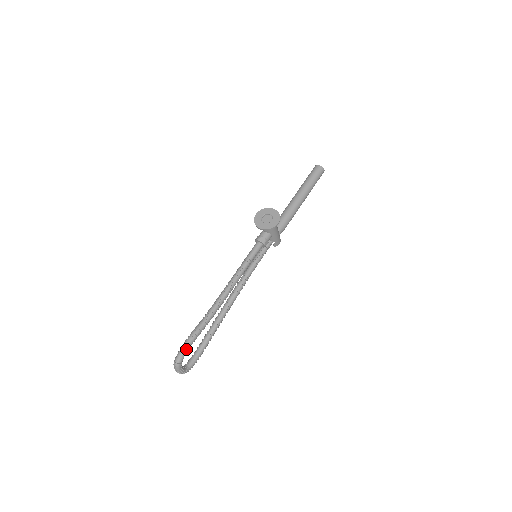
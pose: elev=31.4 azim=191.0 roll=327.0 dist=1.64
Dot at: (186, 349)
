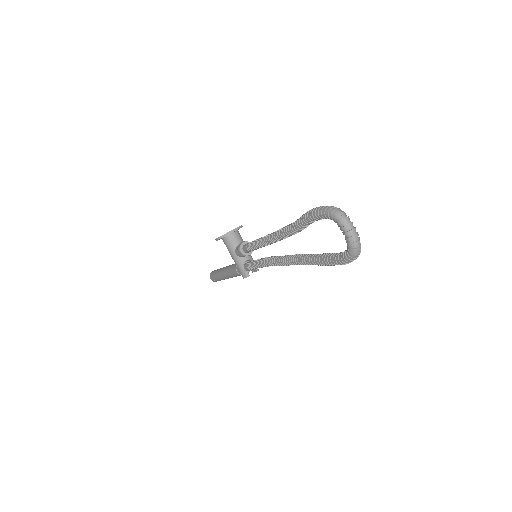
Dot at: occluded
